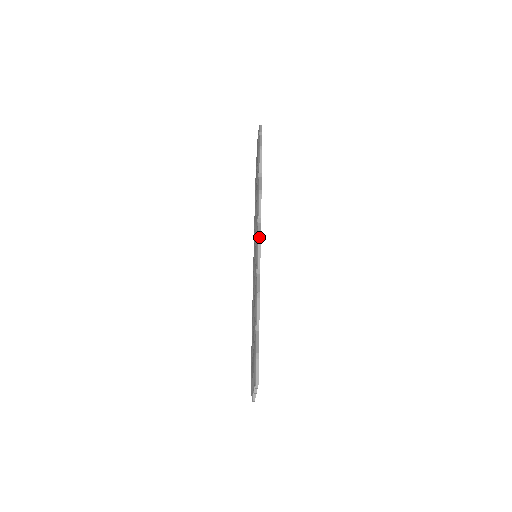
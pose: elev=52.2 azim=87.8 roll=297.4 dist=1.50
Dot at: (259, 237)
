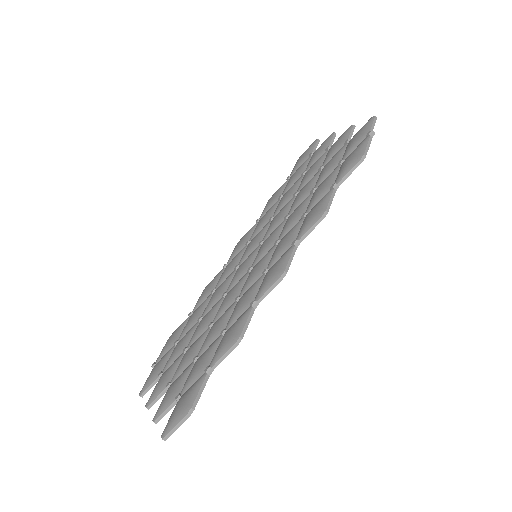
Dot at: (286, 270)
